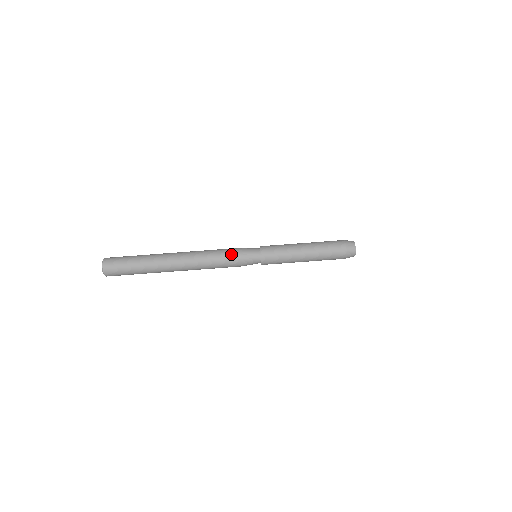
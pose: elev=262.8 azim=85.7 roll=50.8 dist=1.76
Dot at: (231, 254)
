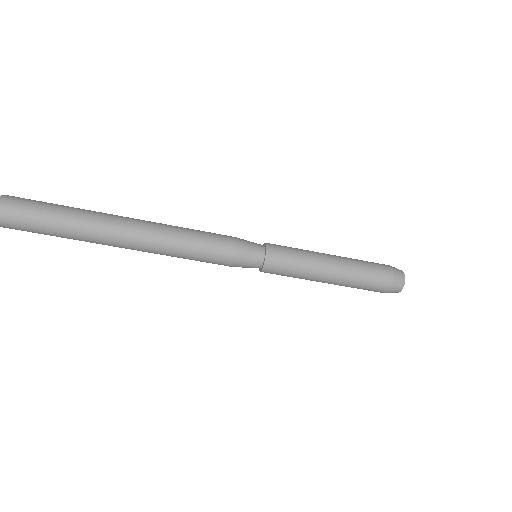
Dot at: occluded
